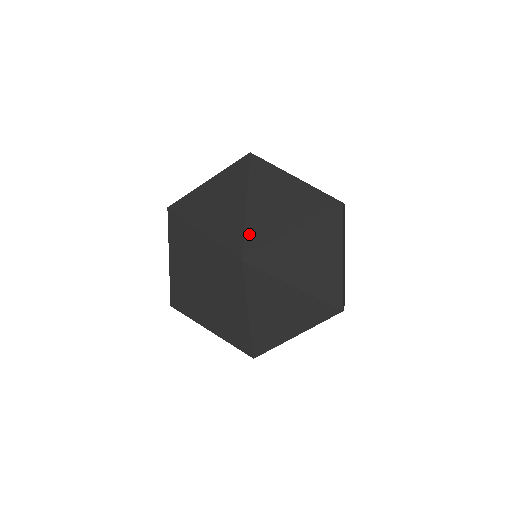
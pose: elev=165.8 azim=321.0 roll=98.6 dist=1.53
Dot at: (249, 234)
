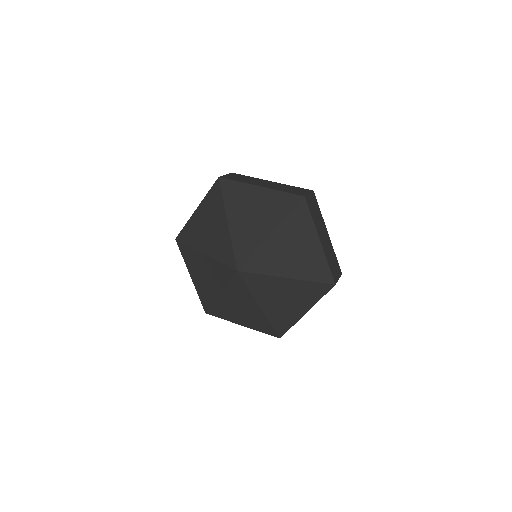
Dot at: (256, 257)
